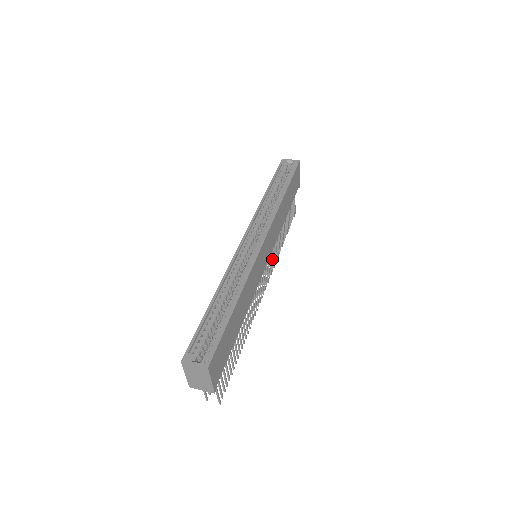
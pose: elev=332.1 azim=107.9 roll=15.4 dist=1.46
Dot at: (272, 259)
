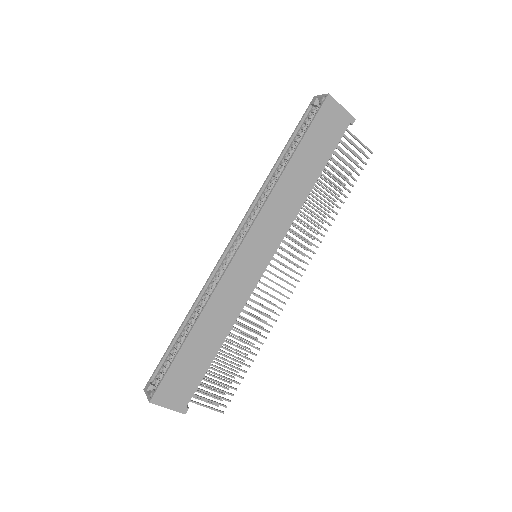
Dot at: (307, 241)
